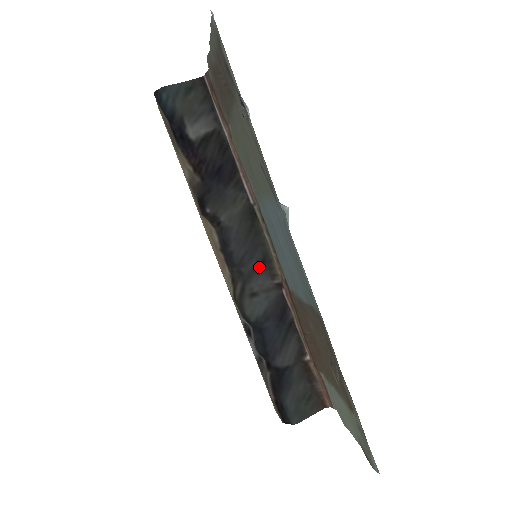
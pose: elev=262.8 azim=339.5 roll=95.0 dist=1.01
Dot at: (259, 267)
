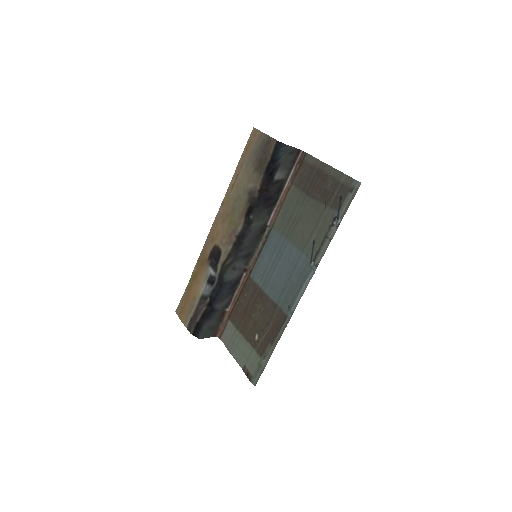
Dot at: (245, 256)
